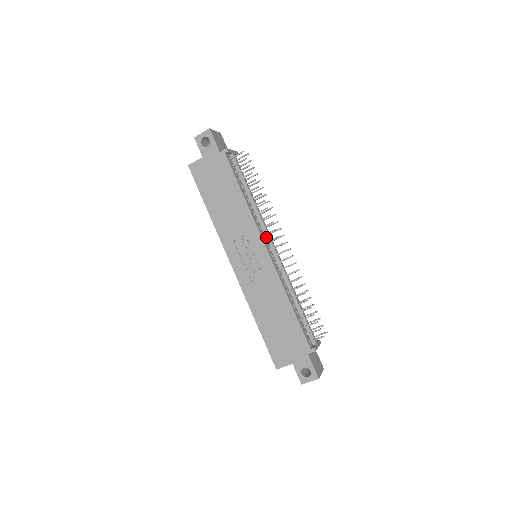
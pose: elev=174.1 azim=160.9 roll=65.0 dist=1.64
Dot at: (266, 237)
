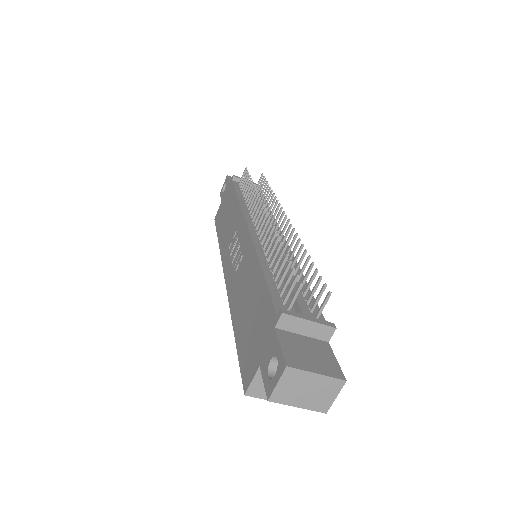
Dot at: (260, 223)
